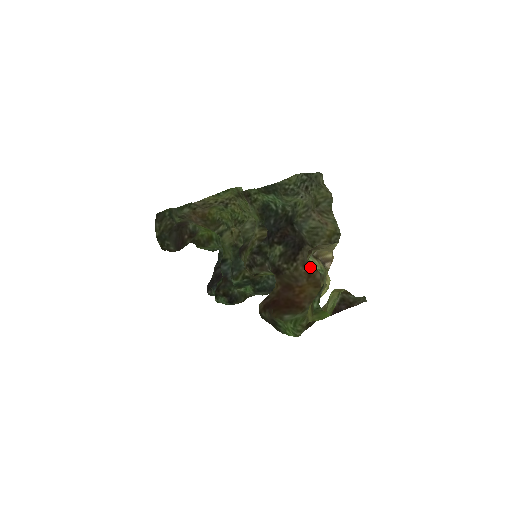
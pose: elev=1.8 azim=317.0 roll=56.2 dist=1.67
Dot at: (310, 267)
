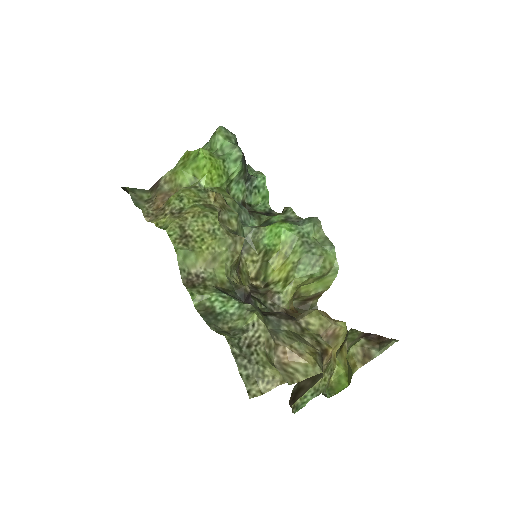
Dot at: (299, 404)
